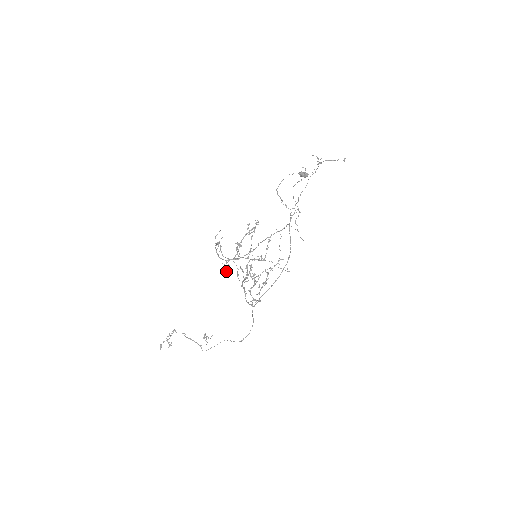
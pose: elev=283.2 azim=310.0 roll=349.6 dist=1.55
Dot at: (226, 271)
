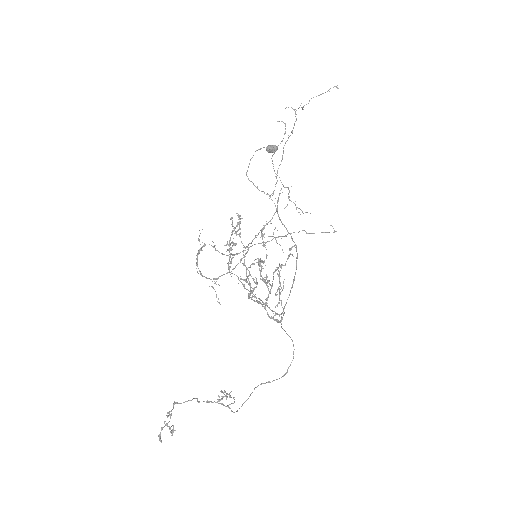
Dot at: (216, 297)
